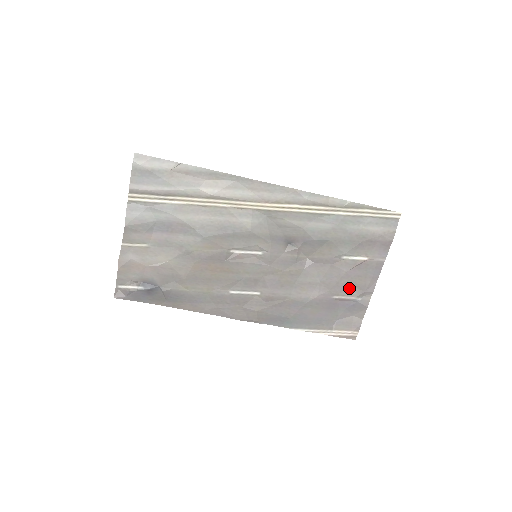
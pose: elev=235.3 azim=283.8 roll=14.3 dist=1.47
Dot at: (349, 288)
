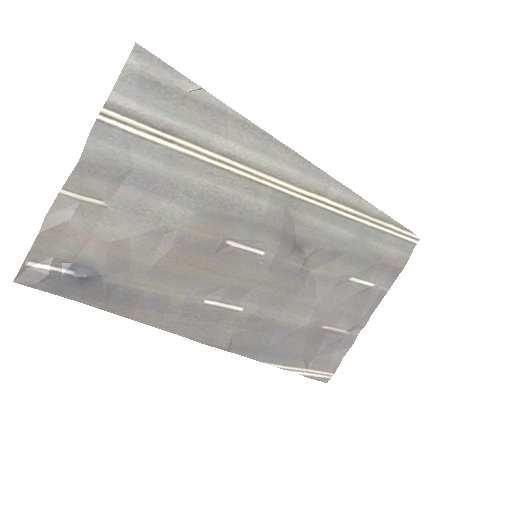
Dot at: (343, 318)
